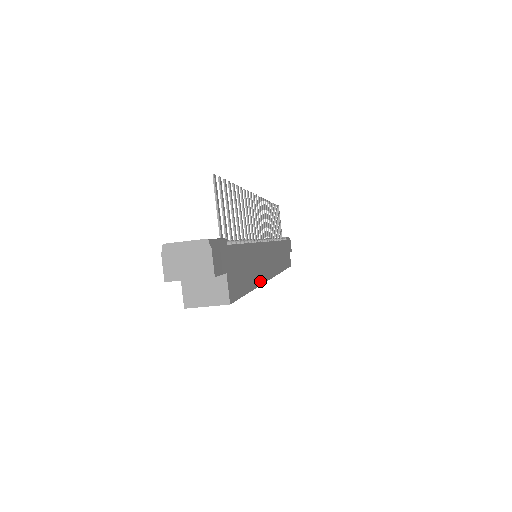
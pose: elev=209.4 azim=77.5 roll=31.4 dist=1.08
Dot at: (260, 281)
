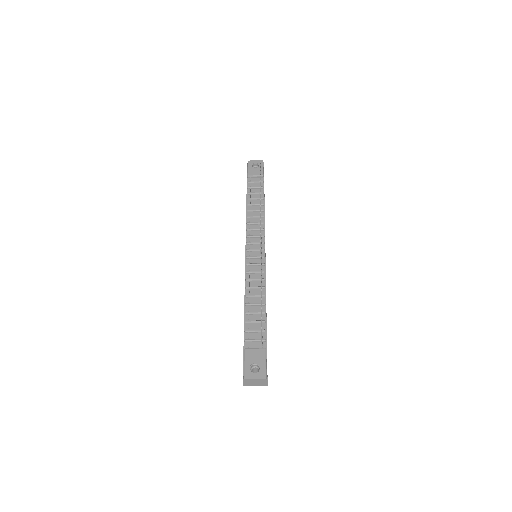
Dot at: occluded
